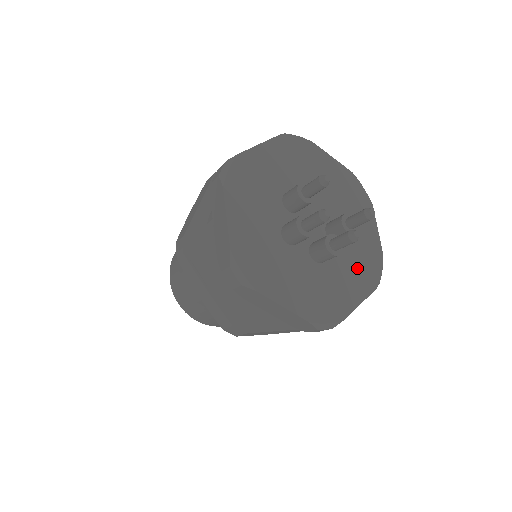
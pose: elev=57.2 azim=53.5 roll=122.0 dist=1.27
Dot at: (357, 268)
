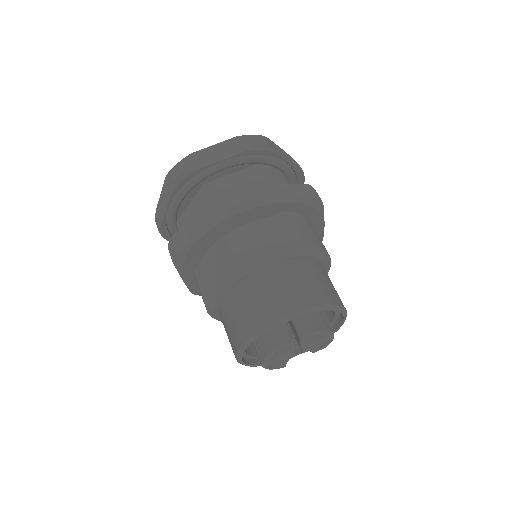
Dot at: occluded
